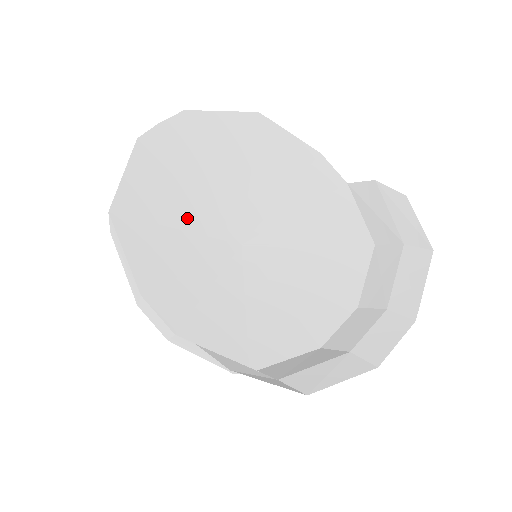
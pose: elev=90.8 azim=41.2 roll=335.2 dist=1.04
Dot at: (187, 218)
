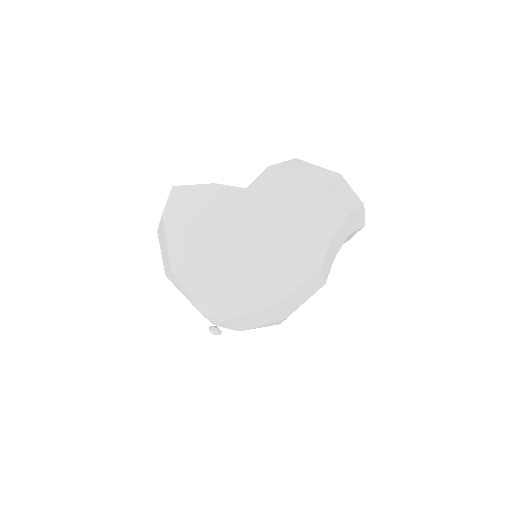
Dot at: occluded
